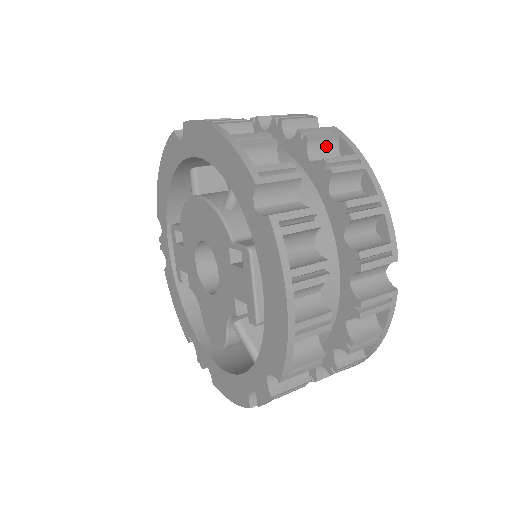
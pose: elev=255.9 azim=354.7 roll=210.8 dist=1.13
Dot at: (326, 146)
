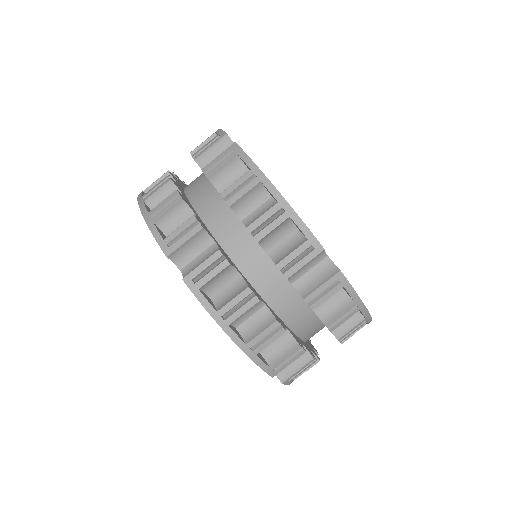
Dot at: (230, 170)
